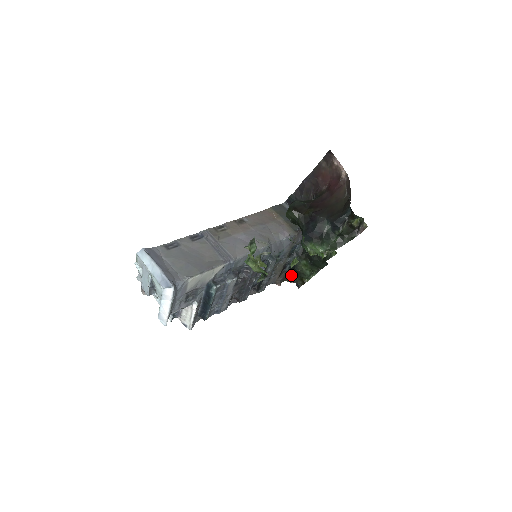
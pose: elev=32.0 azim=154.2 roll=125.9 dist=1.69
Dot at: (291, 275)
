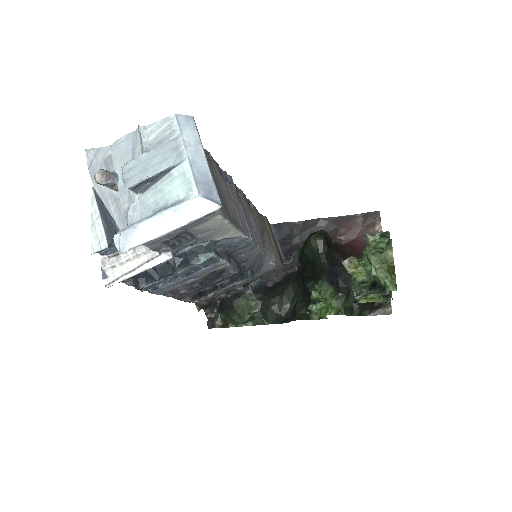
Dot at: (213, 307)
